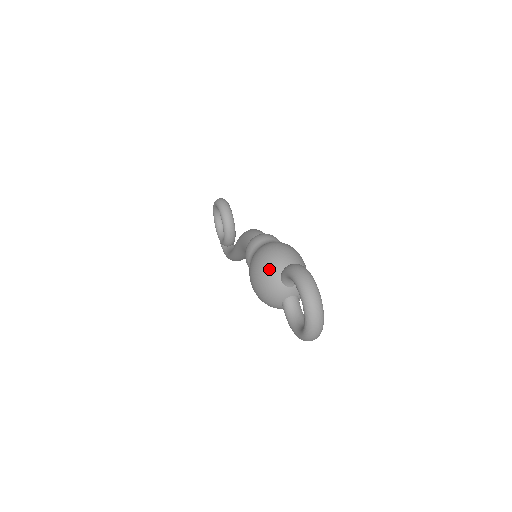
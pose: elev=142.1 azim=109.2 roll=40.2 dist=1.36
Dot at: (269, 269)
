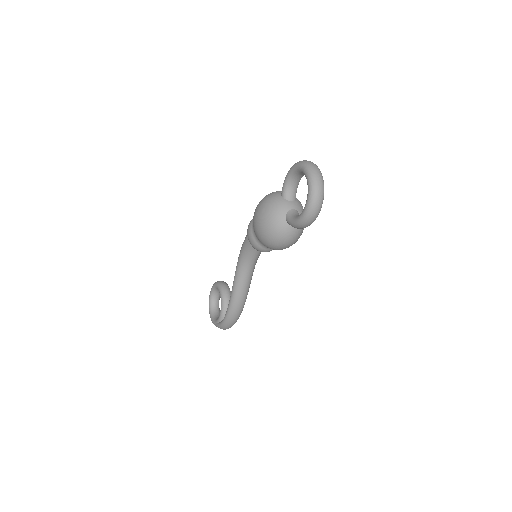
Dot at: (271, 195)
